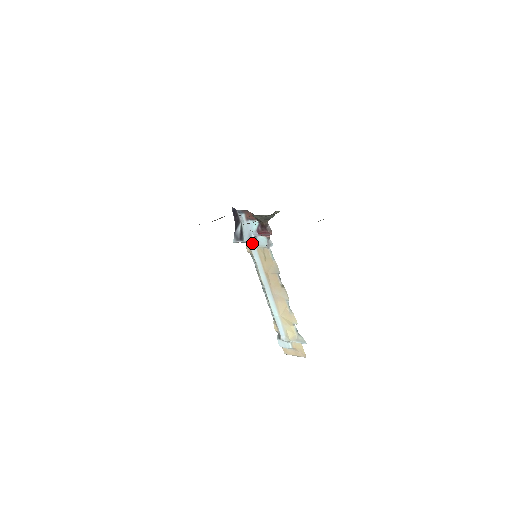
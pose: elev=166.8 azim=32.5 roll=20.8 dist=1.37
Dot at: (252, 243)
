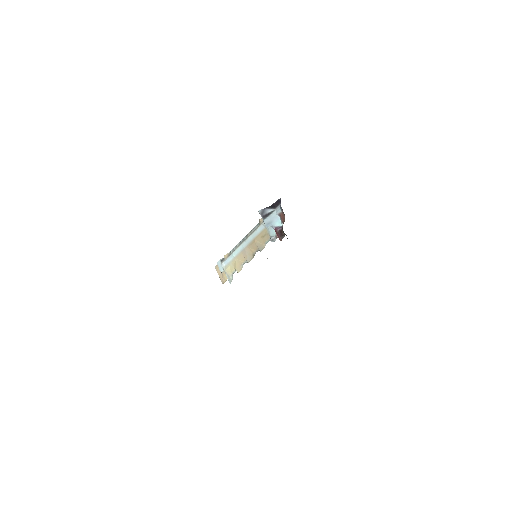
Dot at: occluded
